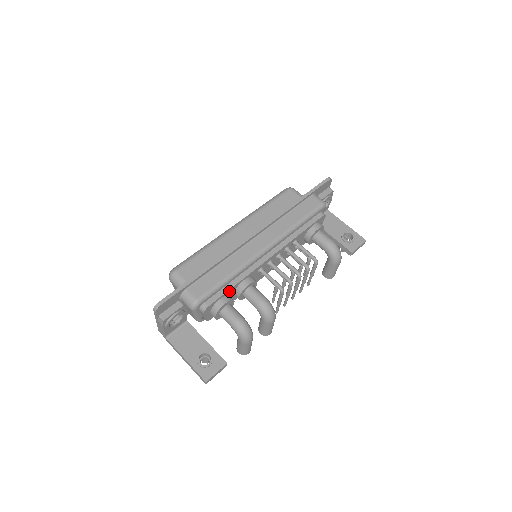
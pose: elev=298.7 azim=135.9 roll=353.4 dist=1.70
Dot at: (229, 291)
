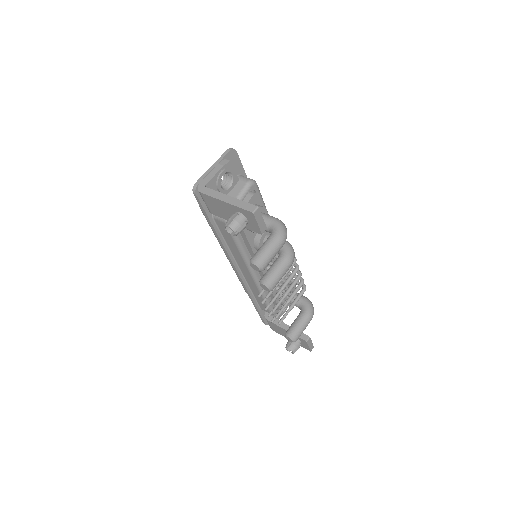
Dot at: occluded
